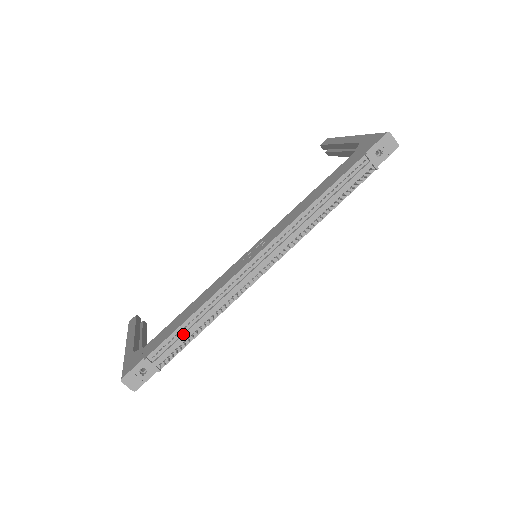
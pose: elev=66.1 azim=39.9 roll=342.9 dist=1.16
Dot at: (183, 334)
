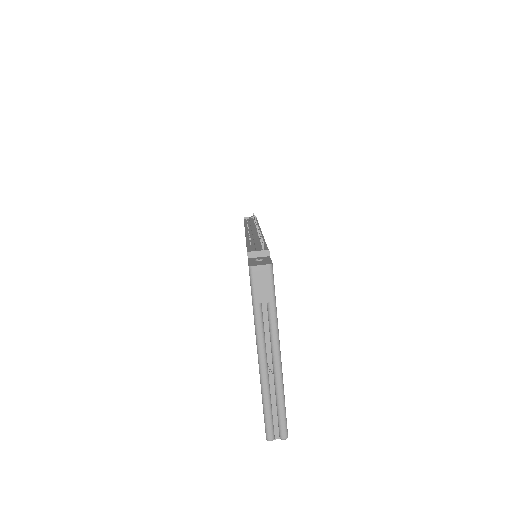
Dot at: (254, 244)
